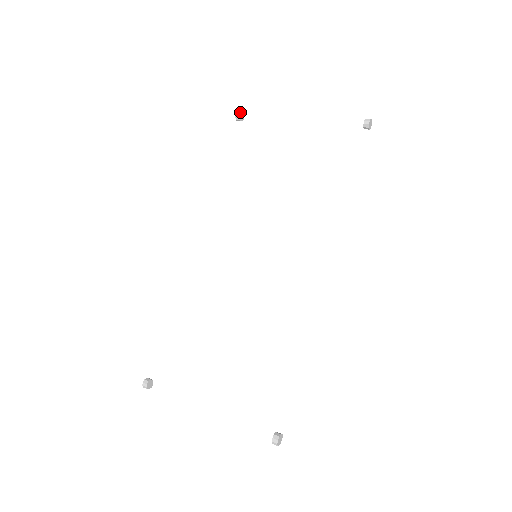
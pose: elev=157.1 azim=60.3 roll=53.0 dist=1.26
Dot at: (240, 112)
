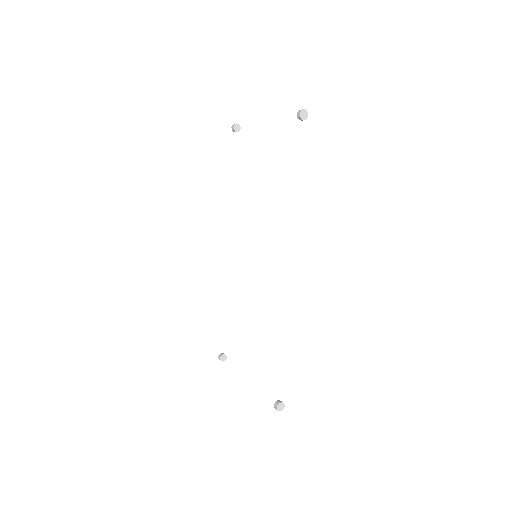
Dot at: (233, 125)
